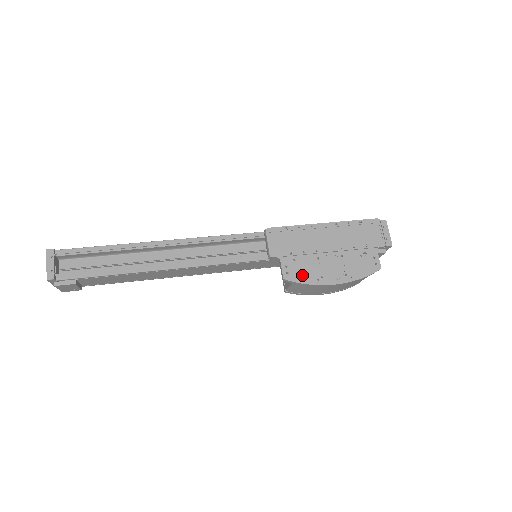
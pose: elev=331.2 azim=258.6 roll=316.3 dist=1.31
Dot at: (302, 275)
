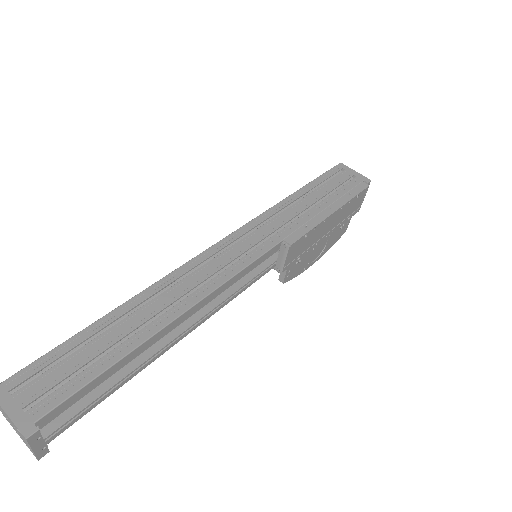
Dot at: (297, 271)
